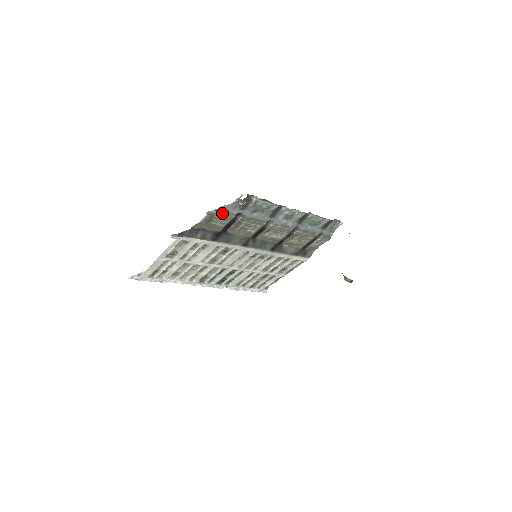
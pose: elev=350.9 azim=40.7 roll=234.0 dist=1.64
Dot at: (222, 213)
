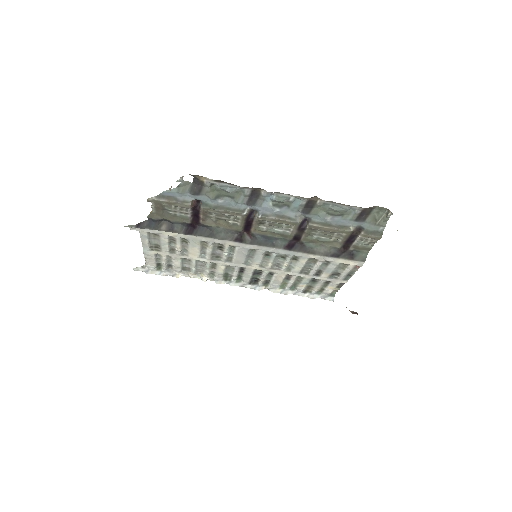
Dot at: (169, 200)
